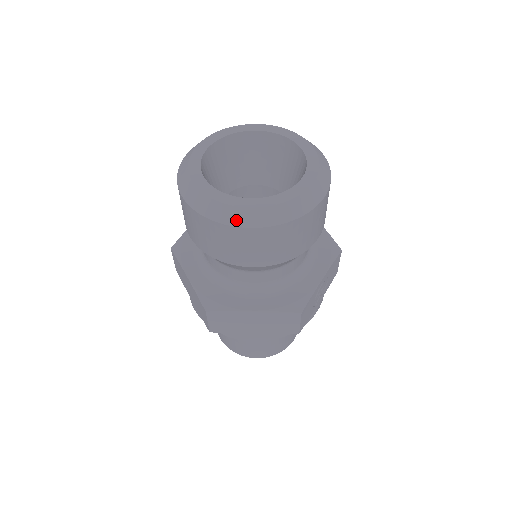
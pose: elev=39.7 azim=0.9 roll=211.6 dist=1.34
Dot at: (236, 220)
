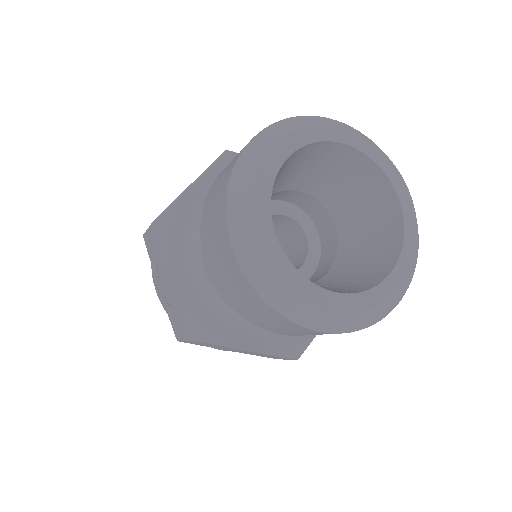
Dot at: (394, 304)
